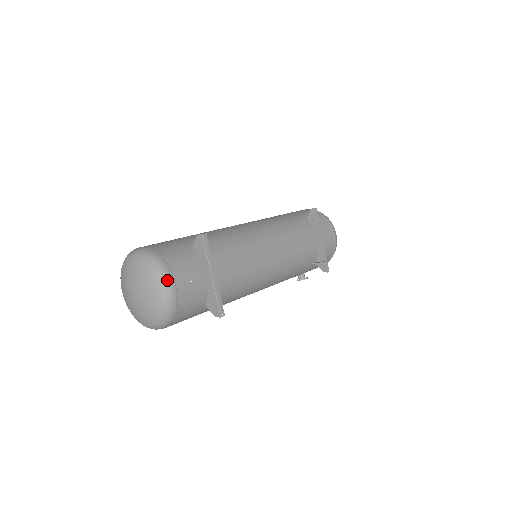
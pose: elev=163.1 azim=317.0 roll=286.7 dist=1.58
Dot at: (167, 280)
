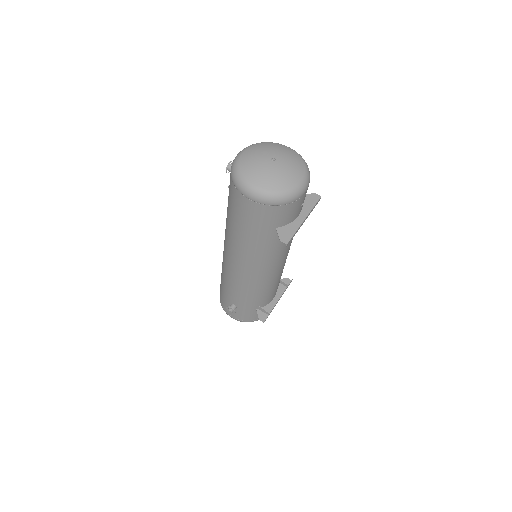
Dot at: (308, 183)
